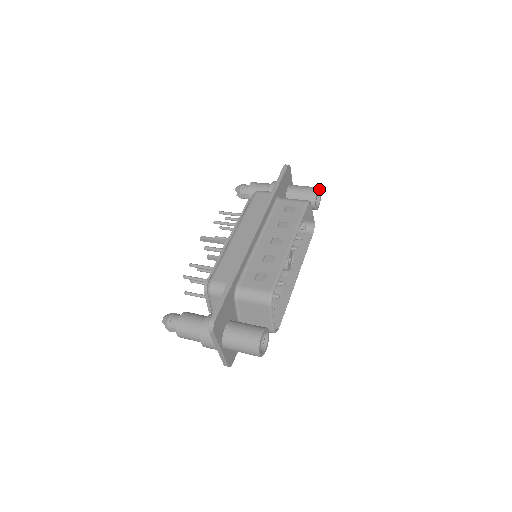
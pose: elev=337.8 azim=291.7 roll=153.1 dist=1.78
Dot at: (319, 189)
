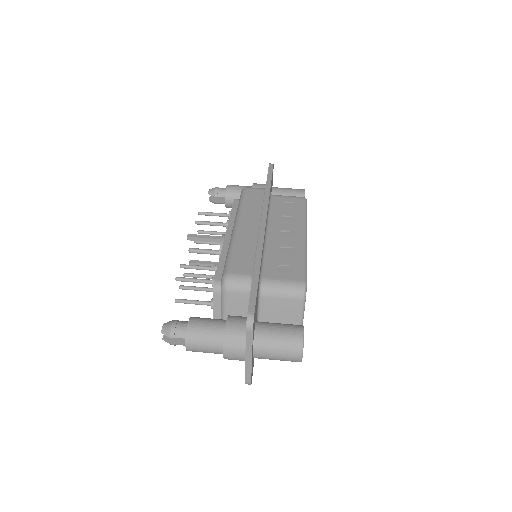
Dot at: occluded
